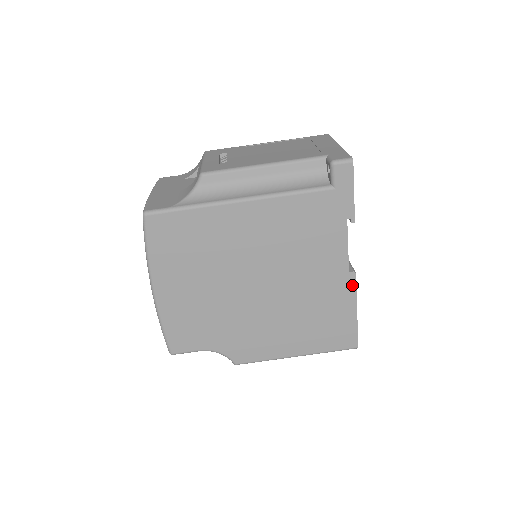
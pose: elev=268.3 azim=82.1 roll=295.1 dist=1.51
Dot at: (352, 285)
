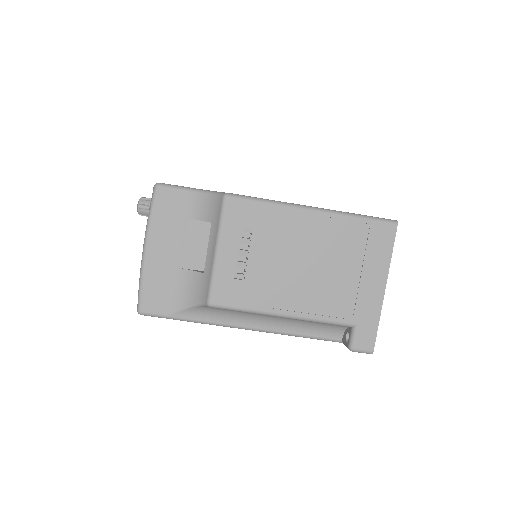
Dot at: occluded
